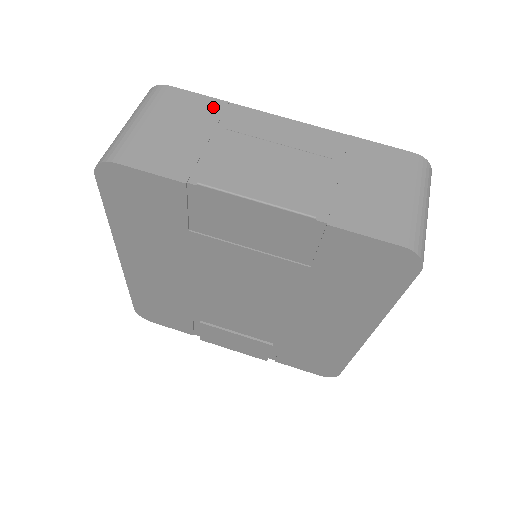
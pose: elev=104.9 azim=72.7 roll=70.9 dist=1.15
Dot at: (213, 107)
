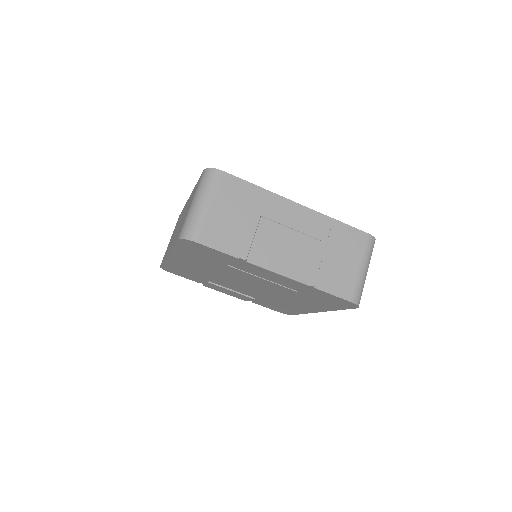
Dot at: (252, 193)
